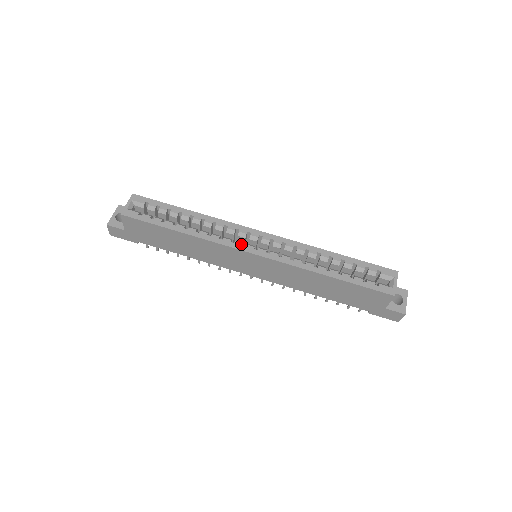
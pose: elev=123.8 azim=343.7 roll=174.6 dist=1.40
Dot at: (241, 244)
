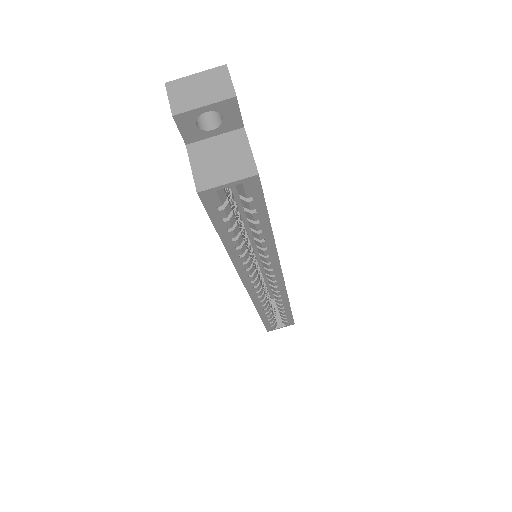
Dot at: (252, 280)
